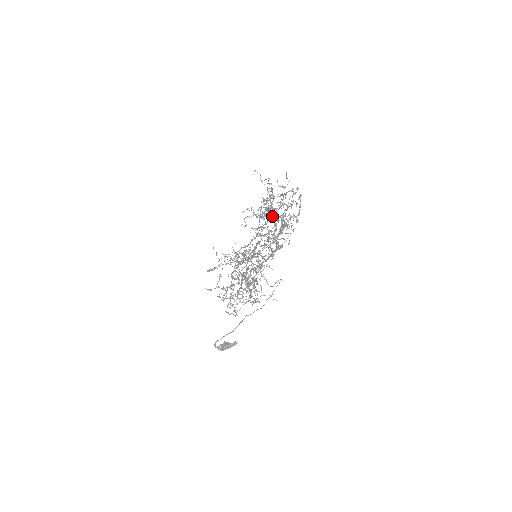
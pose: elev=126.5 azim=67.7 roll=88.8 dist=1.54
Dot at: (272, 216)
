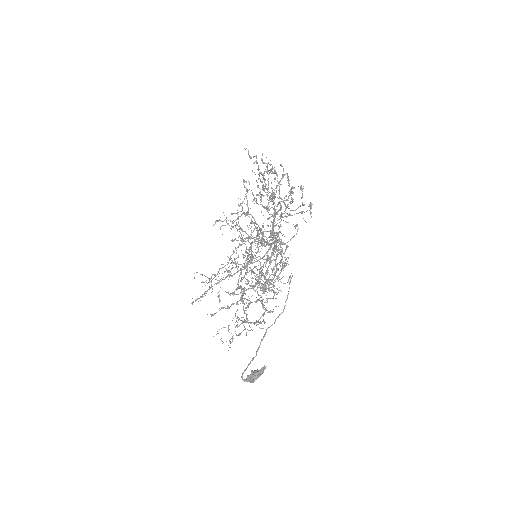
Dot at: occluded
